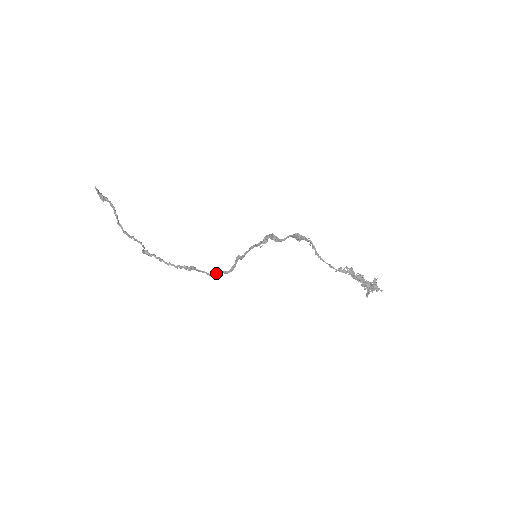
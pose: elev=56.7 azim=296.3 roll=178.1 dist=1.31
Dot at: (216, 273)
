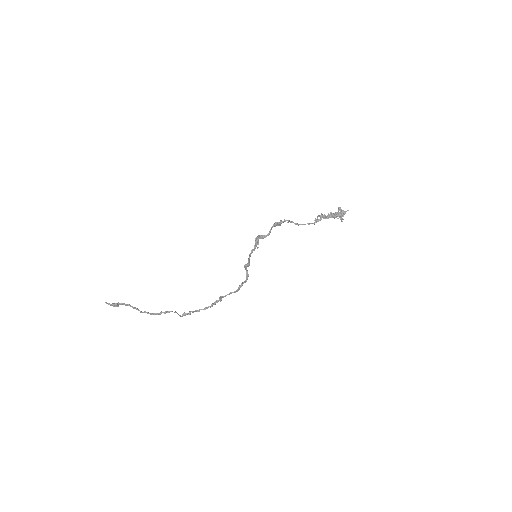
Dot at: (239, 288)
